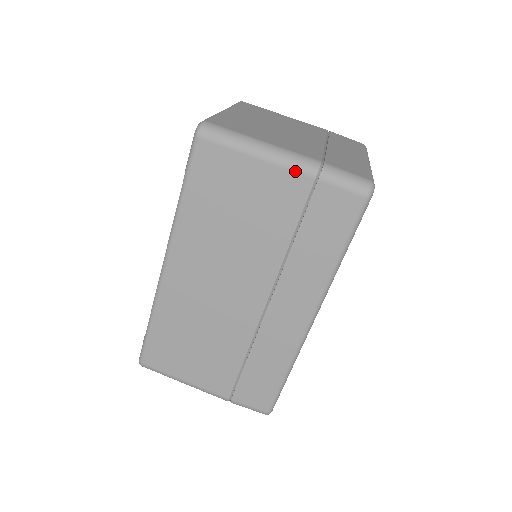
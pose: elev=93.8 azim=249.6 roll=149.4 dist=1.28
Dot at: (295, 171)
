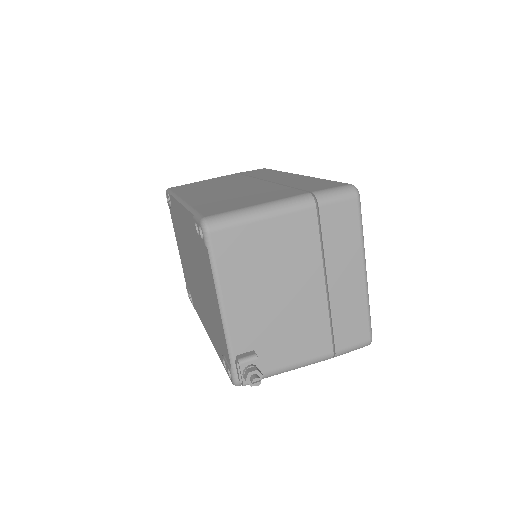
Dot at: occluded
